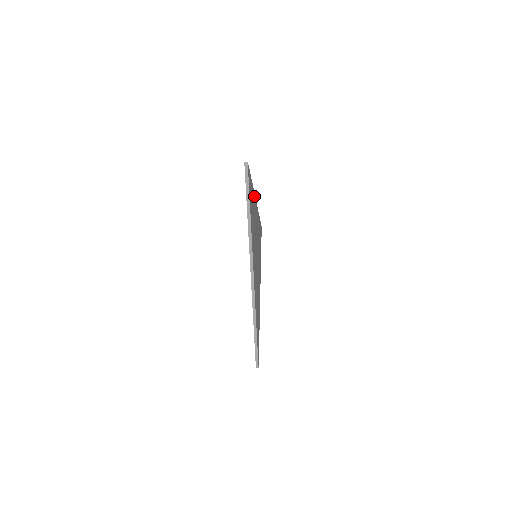
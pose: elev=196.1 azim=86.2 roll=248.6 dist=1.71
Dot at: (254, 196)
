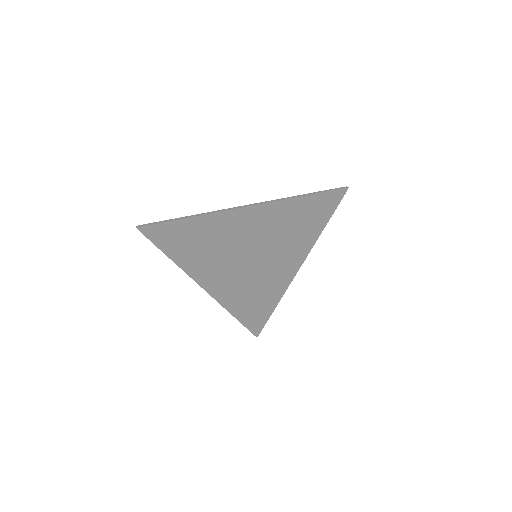
Dot at: (228, 213)
